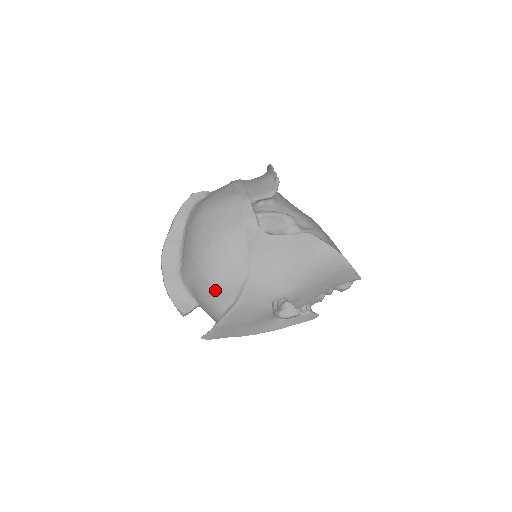
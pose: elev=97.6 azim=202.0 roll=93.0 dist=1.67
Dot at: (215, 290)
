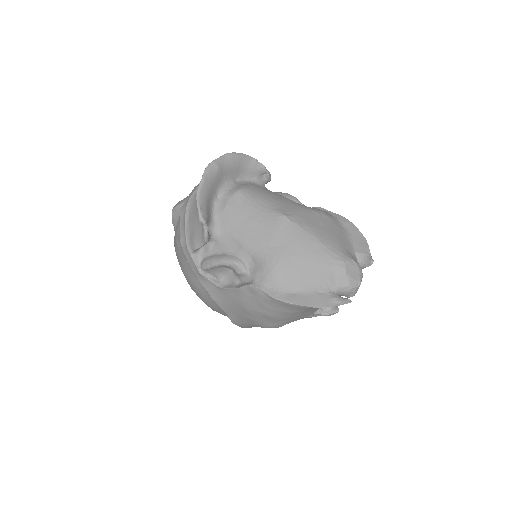
Dot at: occluded
